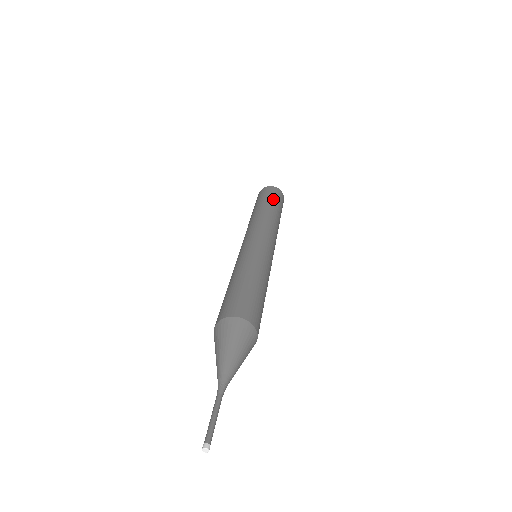
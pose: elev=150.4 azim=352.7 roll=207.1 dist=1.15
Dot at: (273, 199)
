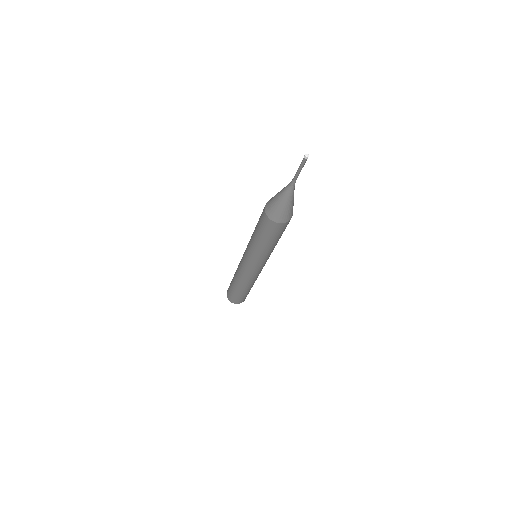
Dot at: occluded
